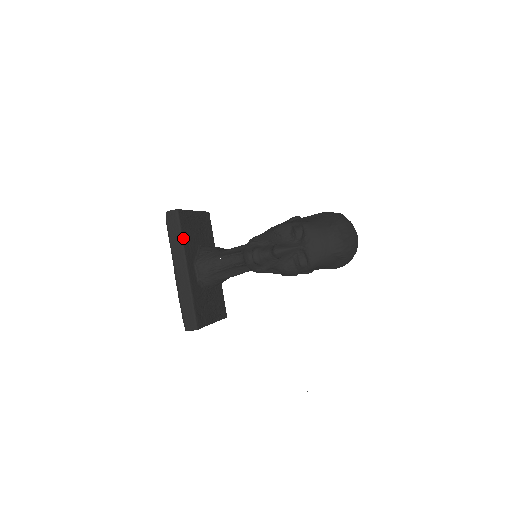
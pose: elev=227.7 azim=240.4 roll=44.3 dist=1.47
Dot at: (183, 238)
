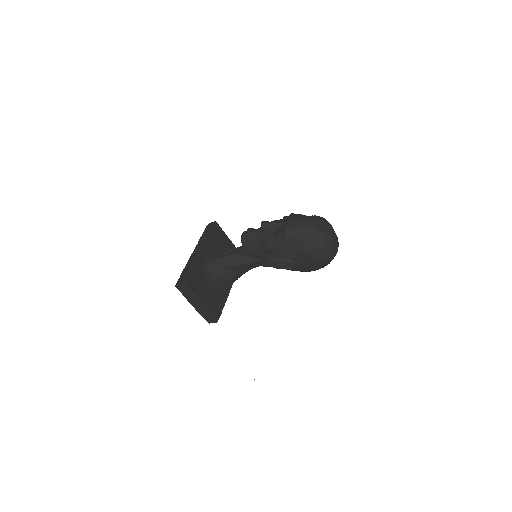
Dot at: (210, 235)
